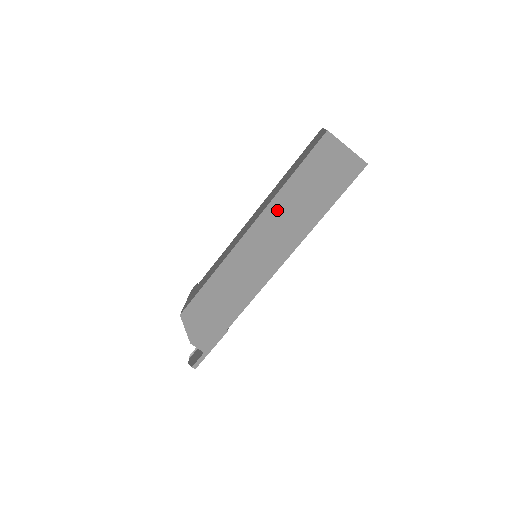
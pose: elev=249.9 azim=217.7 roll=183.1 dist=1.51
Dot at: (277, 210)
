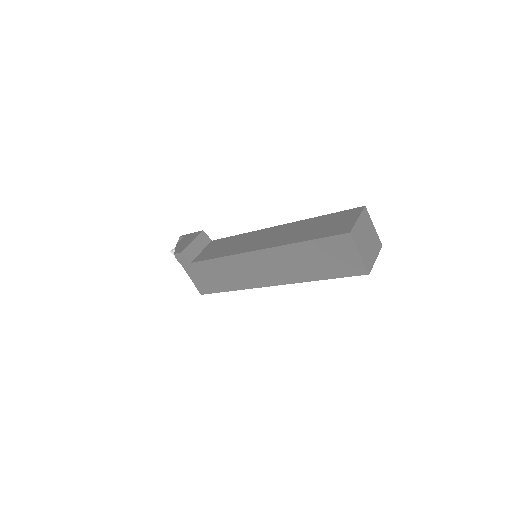
Dot at: occluded
